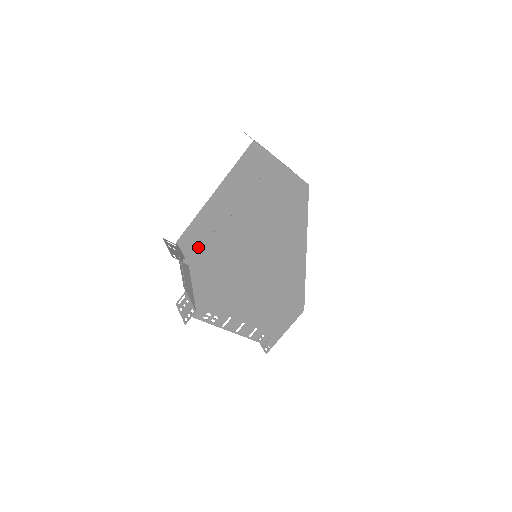
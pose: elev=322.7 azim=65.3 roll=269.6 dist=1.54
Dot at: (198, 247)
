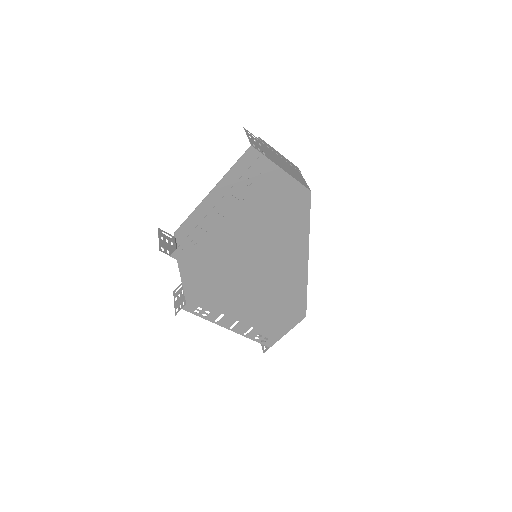
Dot at: (186, 243)
